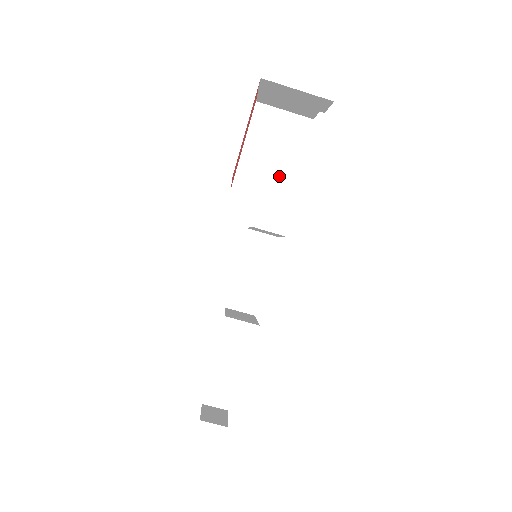
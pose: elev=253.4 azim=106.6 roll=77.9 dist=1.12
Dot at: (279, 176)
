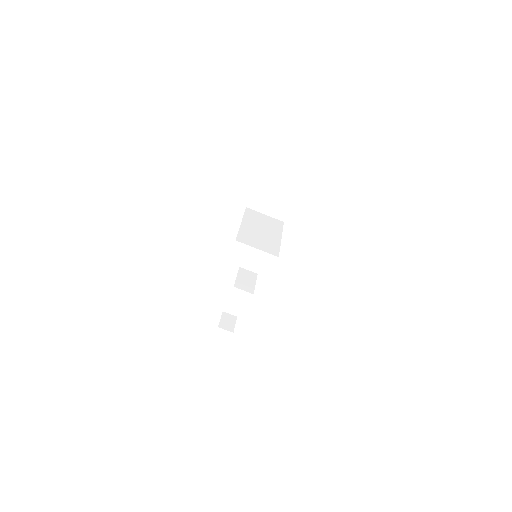
Dot at: (280, 202)
